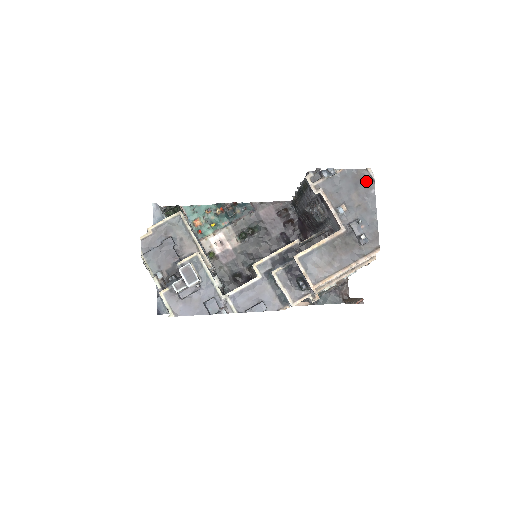
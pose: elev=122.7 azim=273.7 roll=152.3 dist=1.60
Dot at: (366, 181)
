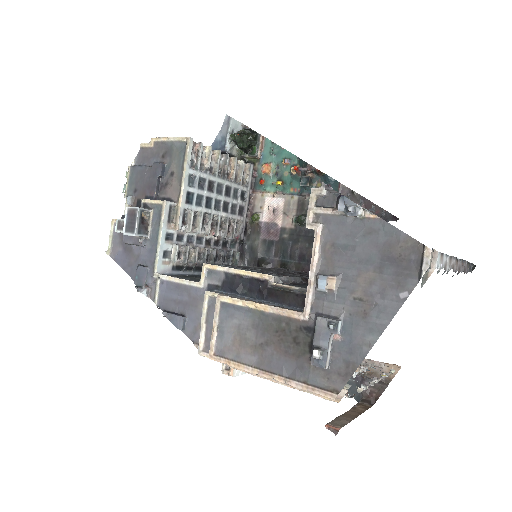
Dot at: (406, 267)
